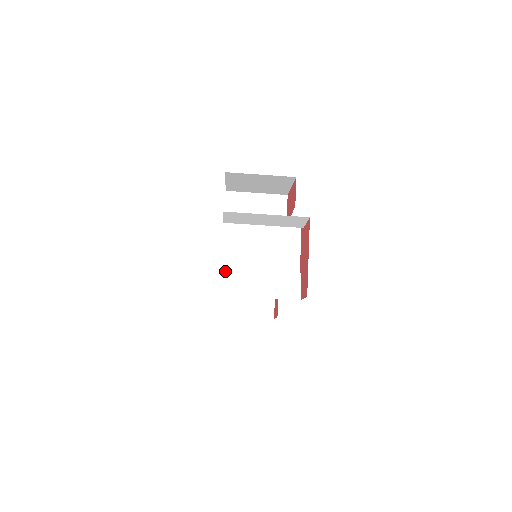
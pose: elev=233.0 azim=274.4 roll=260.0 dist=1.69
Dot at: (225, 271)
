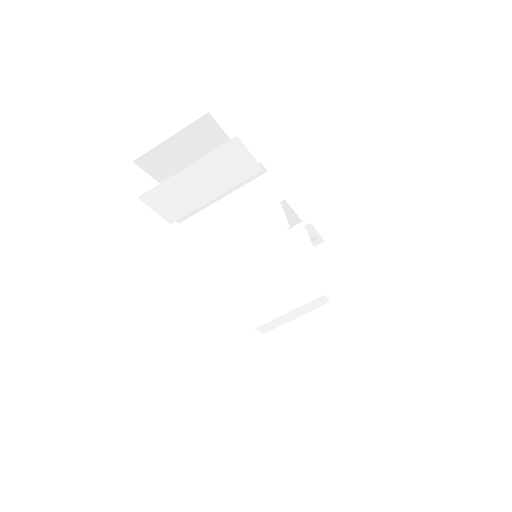
Dot at: (189, 275)
